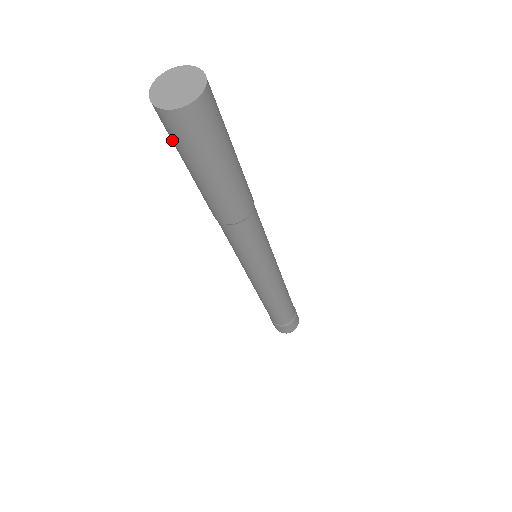
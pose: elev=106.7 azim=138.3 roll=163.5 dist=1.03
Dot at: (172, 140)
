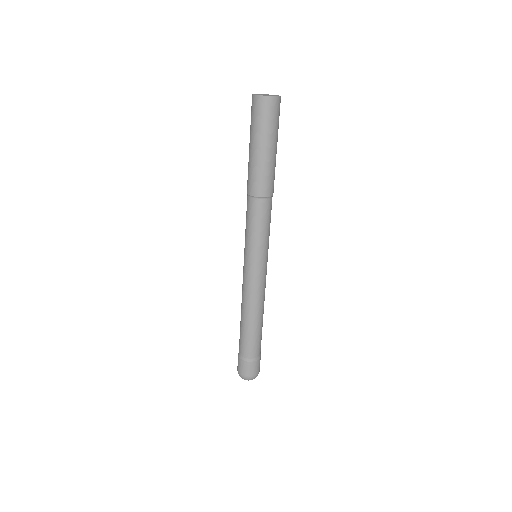
Dot at: occluded
